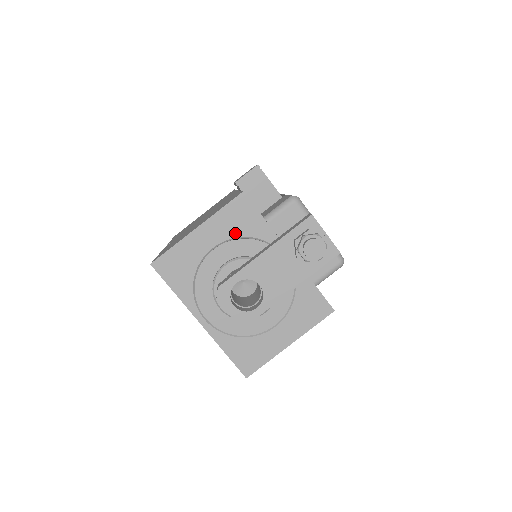
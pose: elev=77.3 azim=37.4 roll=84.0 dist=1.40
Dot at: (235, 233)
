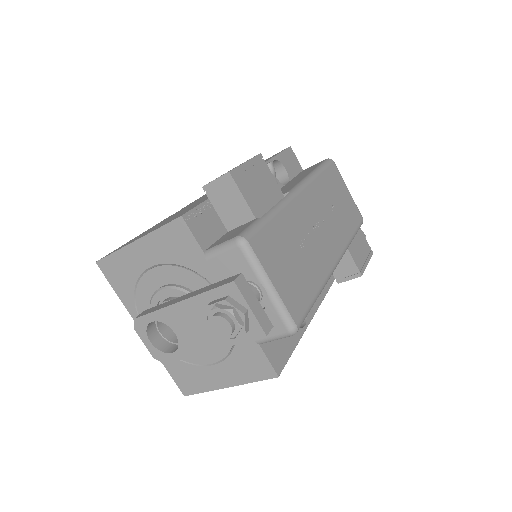
Dot at: (173, 259)
